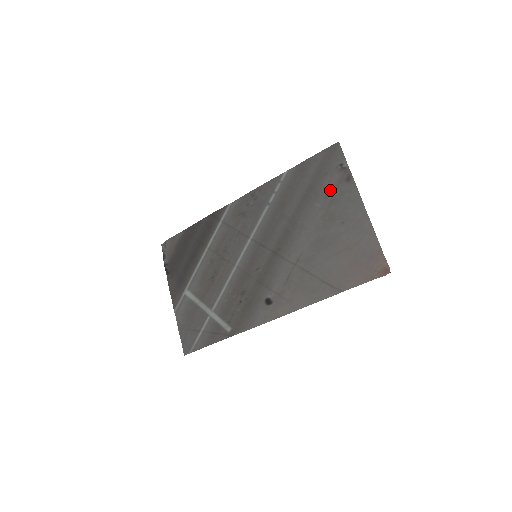
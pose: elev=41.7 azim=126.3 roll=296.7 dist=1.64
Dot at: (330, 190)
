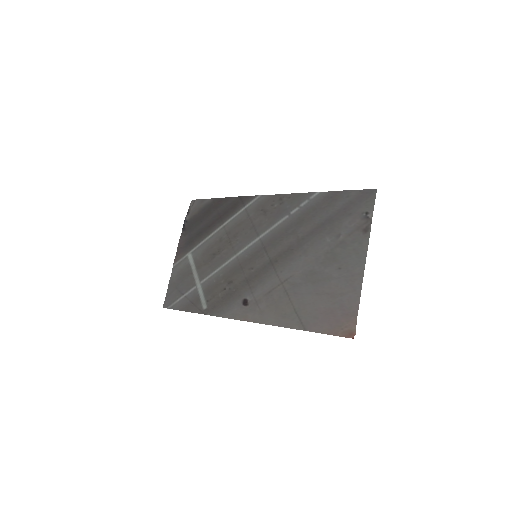
Dot at: (345, 232)
